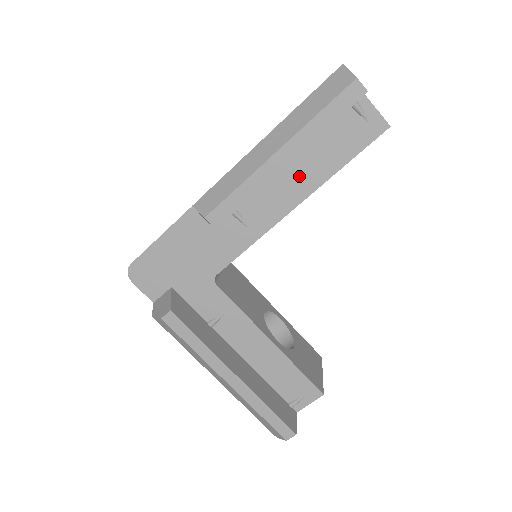
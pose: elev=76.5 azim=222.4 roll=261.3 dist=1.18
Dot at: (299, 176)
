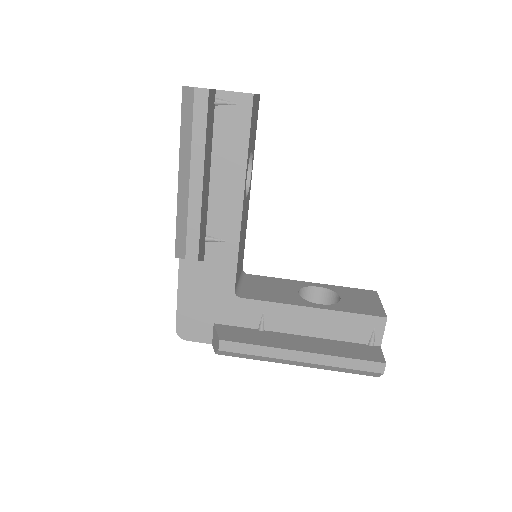
Dot at: (226, 179)
